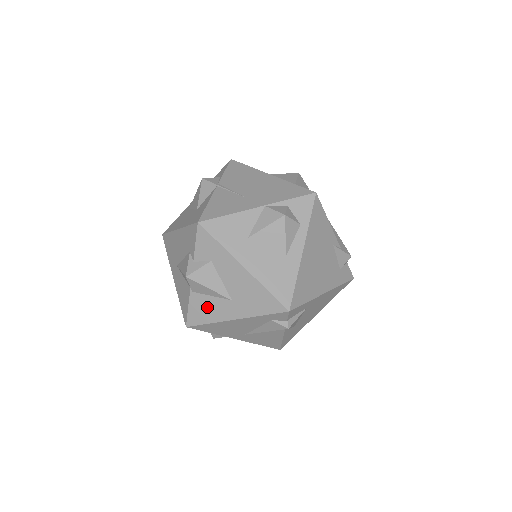
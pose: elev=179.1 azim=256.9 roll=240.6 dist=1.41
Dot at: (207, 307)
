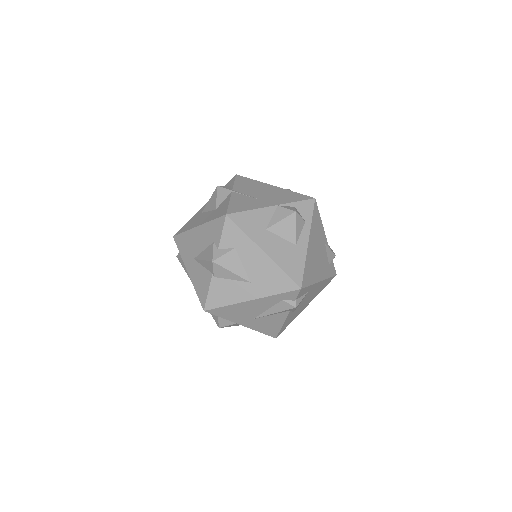
Dot at: (226, 290)
